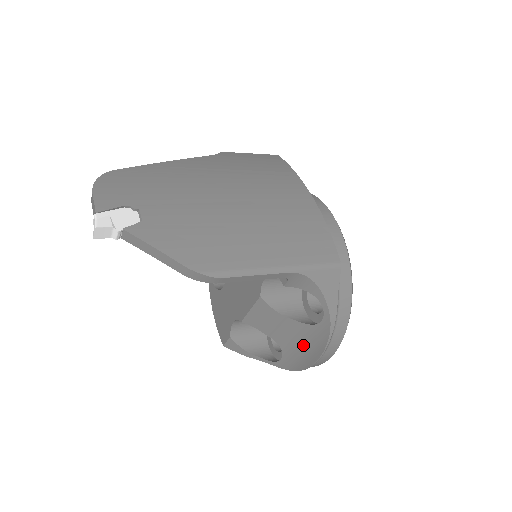
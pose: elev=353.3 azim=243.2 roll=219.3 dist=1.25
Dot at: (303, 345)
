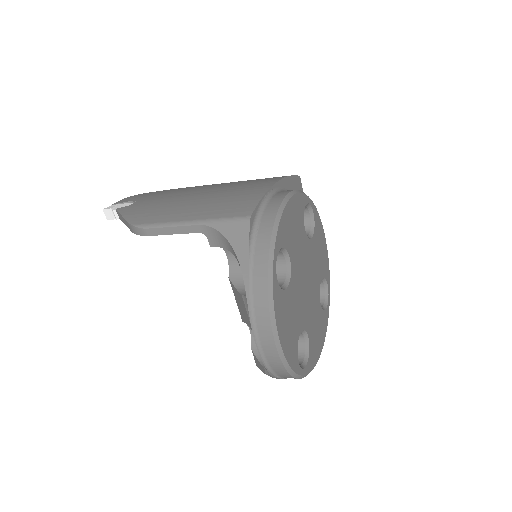
Dot at: occluded
